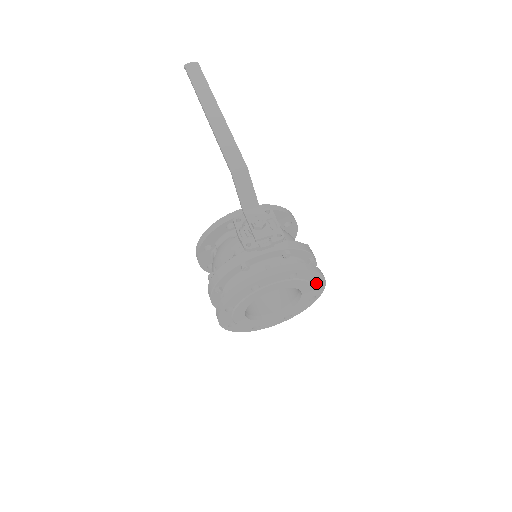
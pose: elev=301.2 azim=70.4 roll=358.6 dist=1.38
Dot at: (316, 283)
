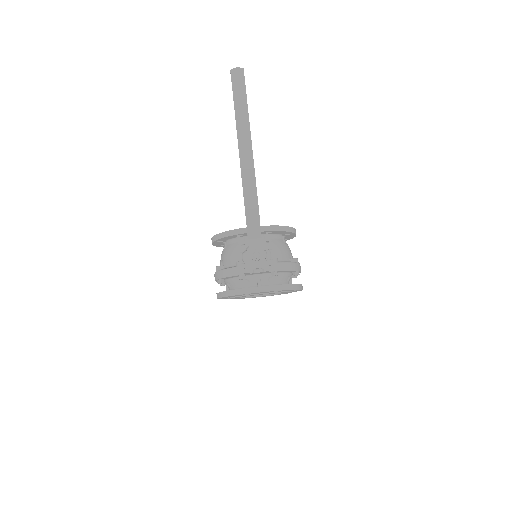
Dot at: (295, 290)
